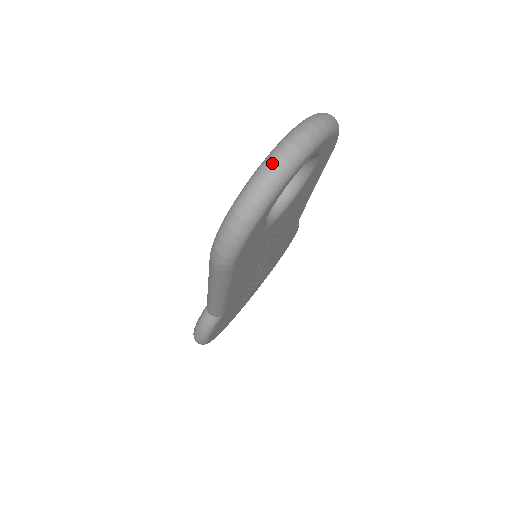
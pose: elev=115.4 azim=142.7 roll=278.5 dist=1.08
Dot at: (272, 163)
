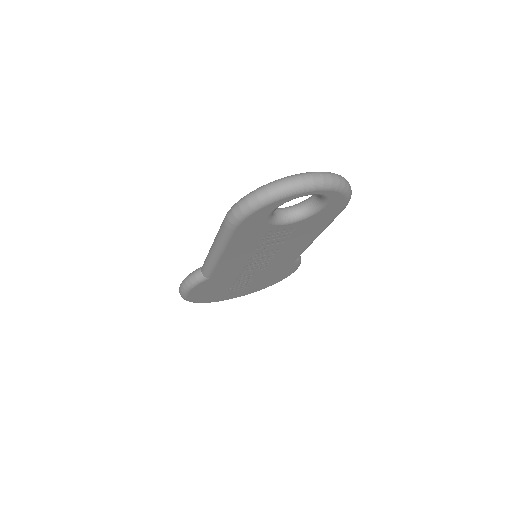
Dot at: (294, 178)
